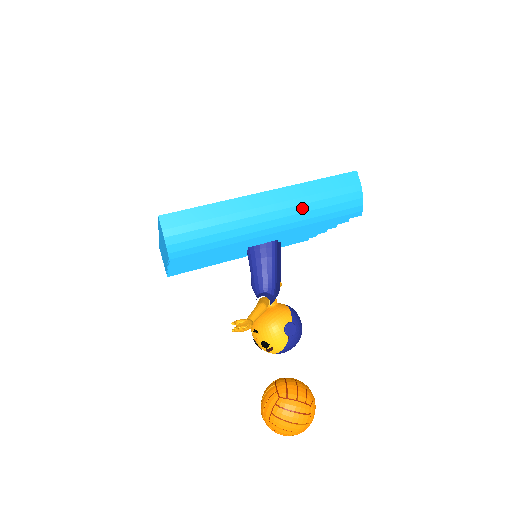
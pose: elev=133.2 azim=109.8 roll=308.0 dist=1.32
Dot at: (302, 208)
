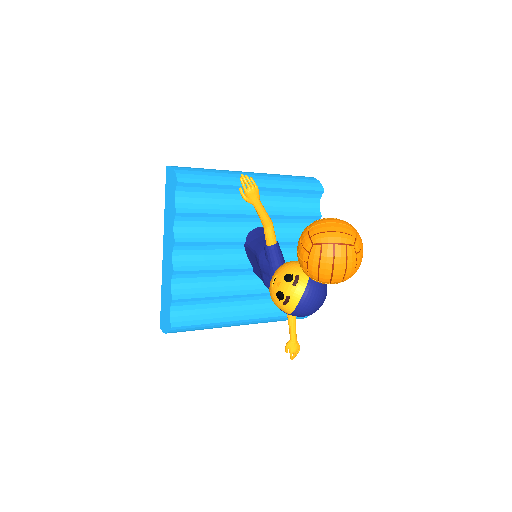
Dot at: (275, 176)
